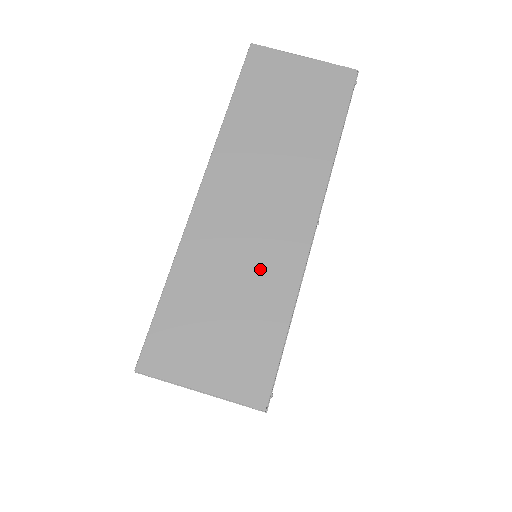
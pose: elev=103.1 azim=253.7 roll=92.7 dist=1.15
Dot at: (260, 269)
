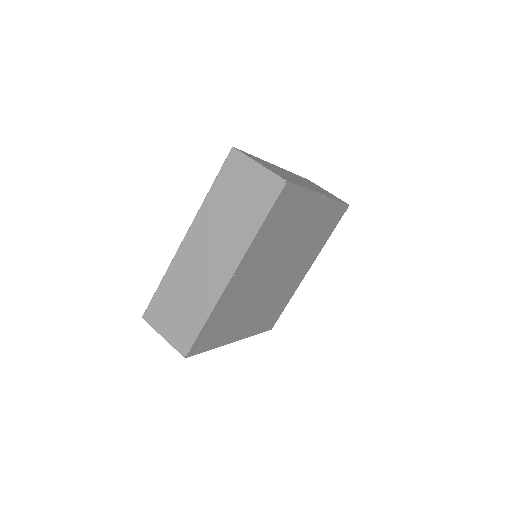
Dot at: (200, 290)
